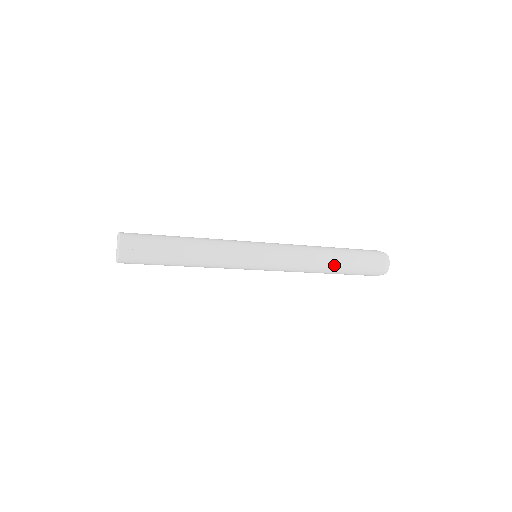
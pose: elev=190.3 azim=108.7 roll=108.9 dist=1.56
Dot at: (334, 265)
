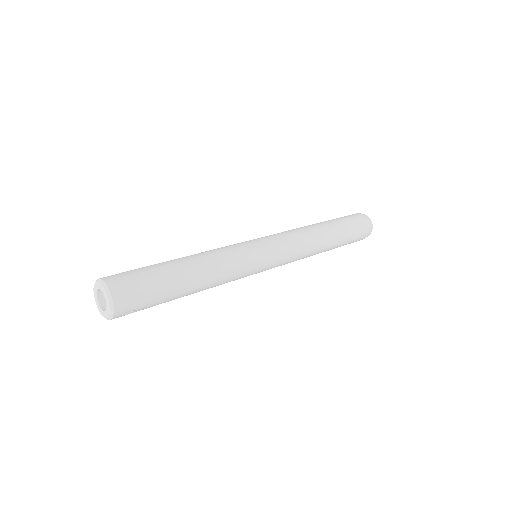
Dot at: occluded
